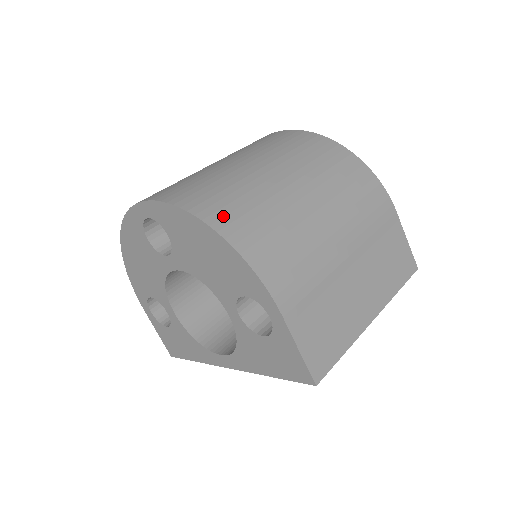
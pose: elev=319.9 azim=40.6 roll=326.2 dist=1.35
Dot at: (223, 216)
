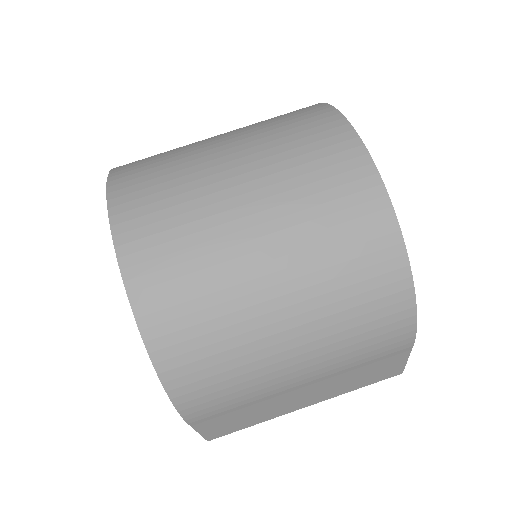
Dot at: (167, 333)
